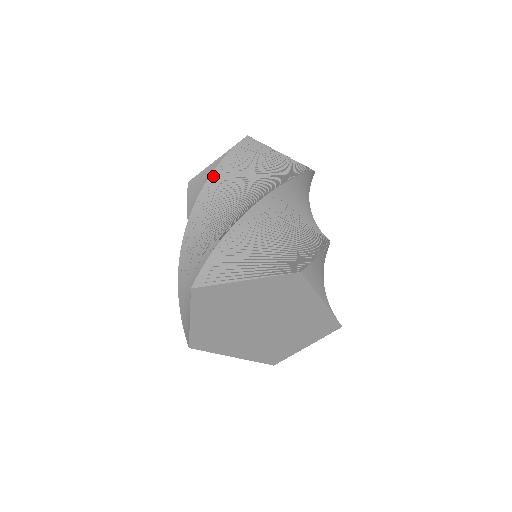
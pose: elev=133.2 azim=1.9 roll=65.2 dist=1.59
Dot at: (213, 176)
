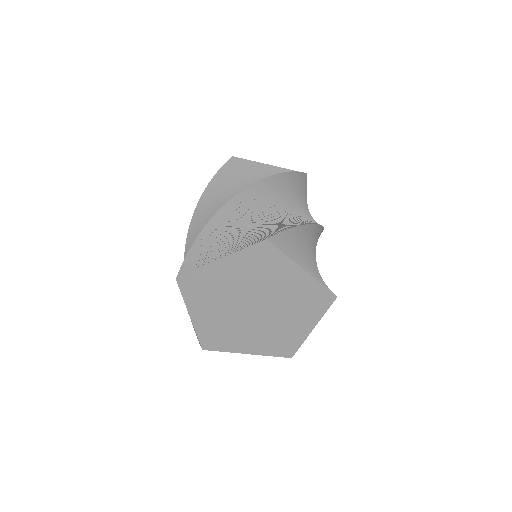
Dot at: (282, 175)
